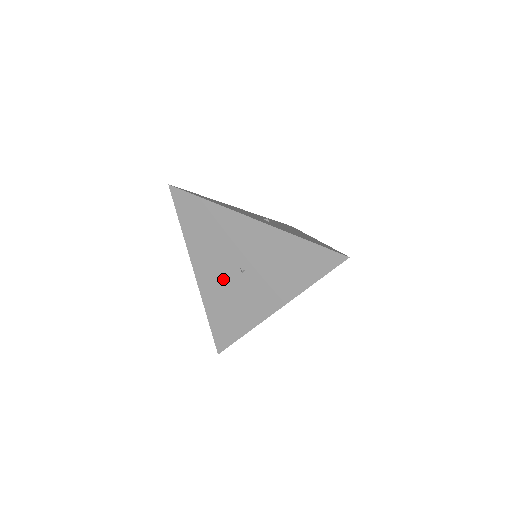
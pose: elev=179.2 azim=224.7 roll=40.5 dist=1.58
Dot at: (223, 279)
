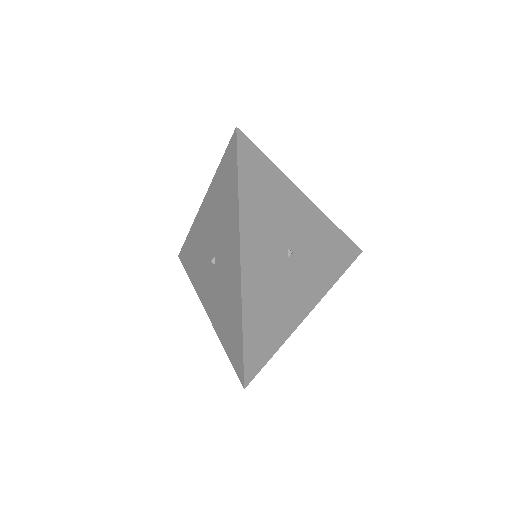
Dot at: (206, 240)
